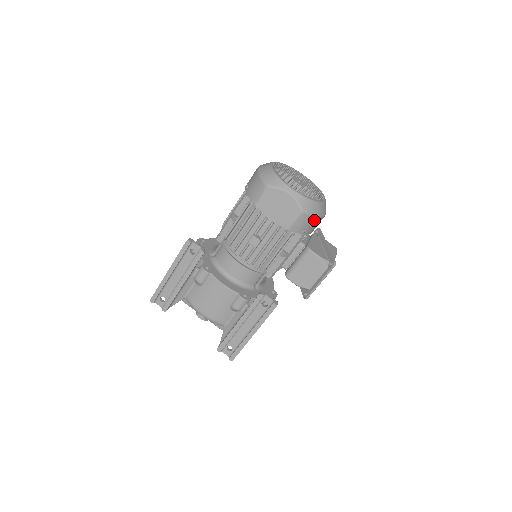
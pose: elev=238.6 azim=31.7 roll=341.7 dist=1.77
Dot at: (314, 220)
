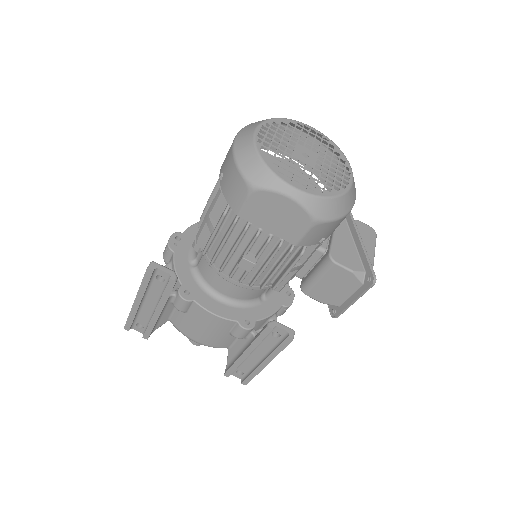
Dot at: (337, 223)
